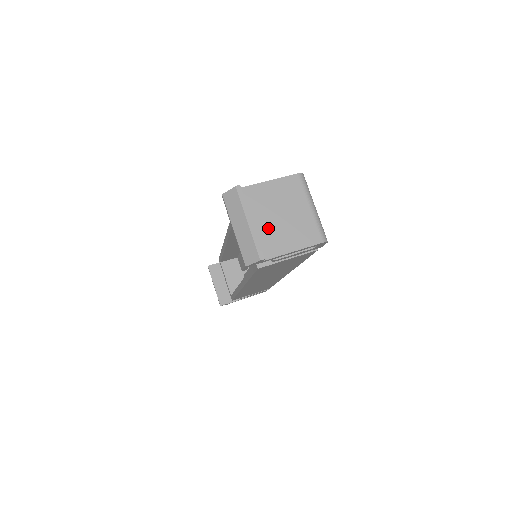
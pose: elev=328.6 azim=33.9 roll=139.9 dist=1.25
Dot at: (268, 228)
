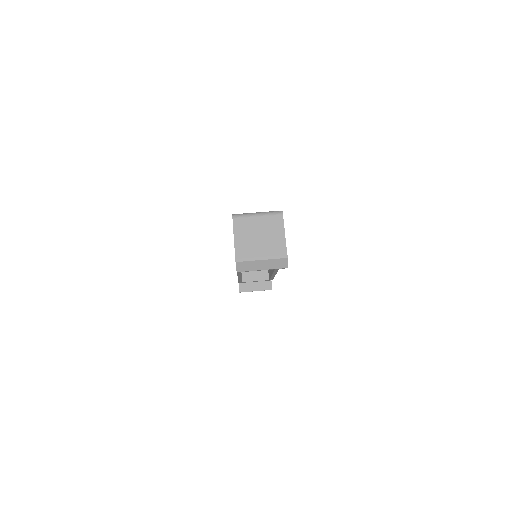
Dot at: (266, 248)
